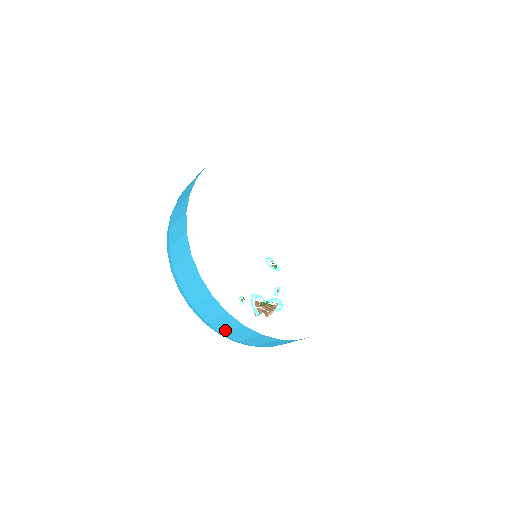
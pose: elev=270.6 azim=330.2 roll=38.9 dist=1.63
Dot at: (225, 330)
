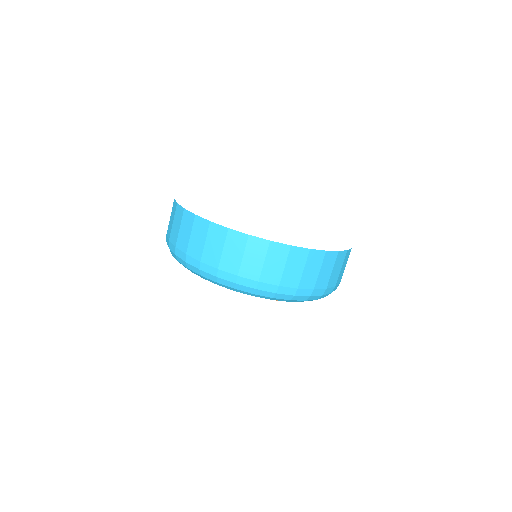
Dot at: (238, 265)
